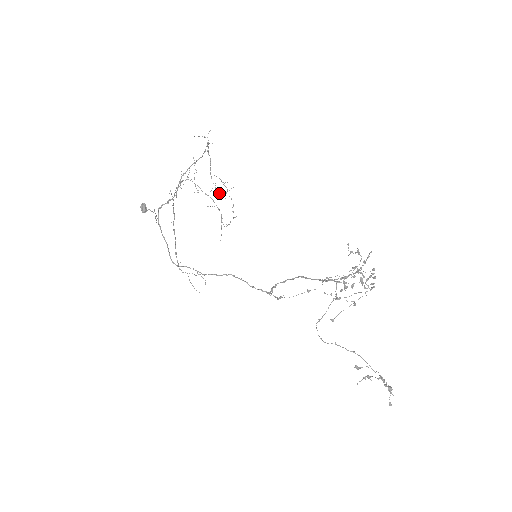
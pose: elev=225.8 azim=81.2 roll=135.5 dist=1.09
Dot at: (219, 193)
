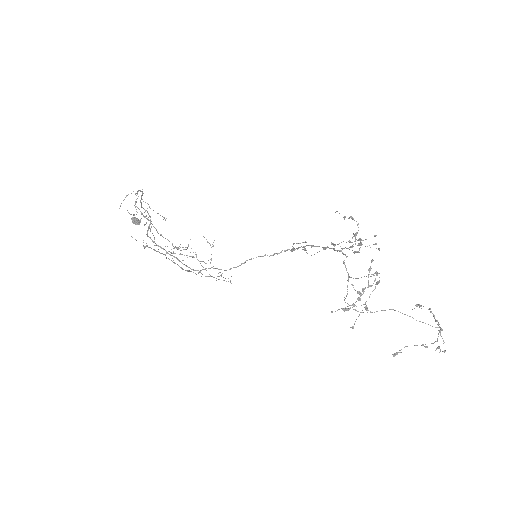
Dot at: (181, 250)
